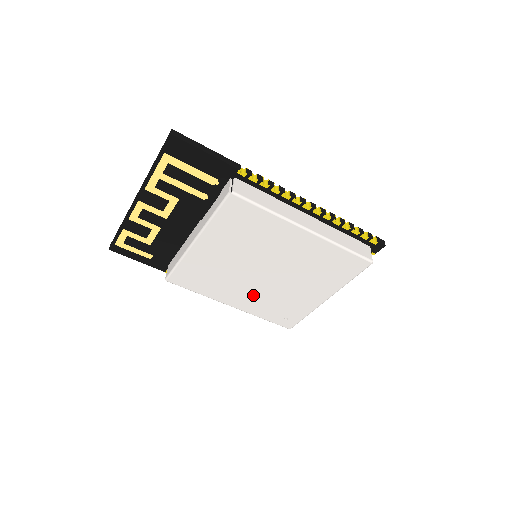
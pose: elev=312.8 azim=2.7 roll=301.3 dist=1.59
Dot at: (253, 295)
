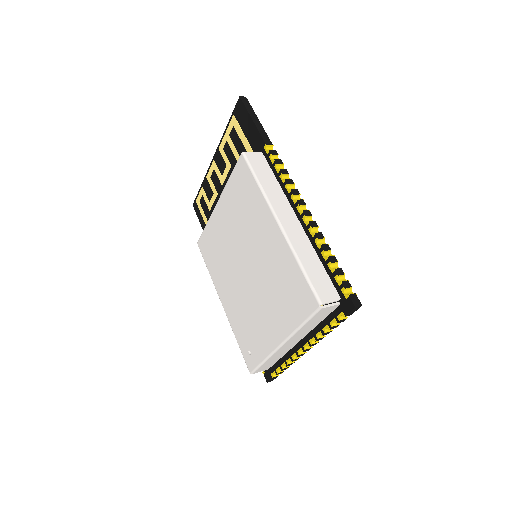
Dot at: (235, 297)
